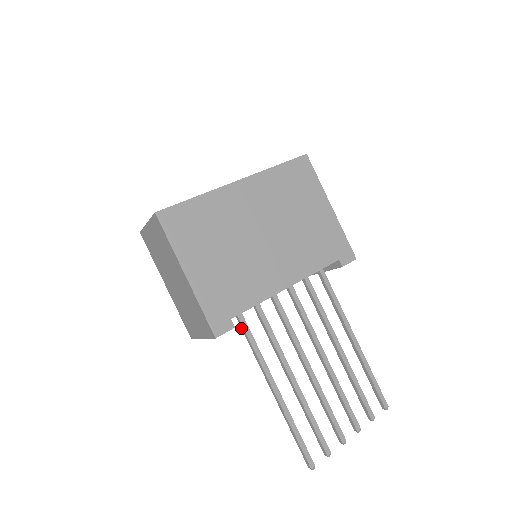
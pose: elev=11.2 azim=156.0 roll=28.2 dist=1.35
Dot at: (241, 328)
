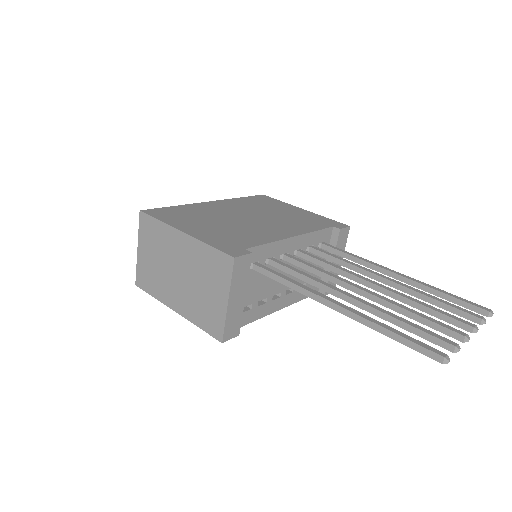
Dot at: (265, 275)
